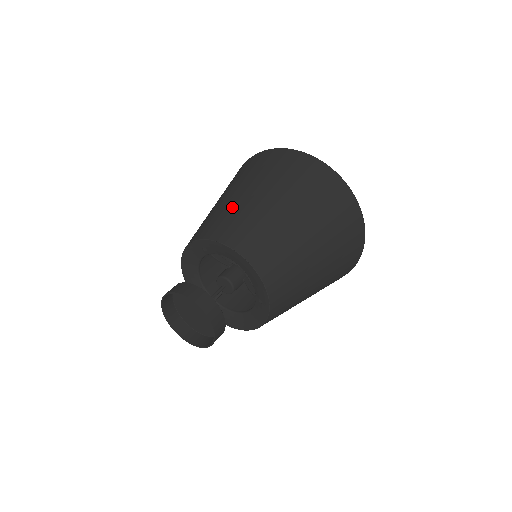
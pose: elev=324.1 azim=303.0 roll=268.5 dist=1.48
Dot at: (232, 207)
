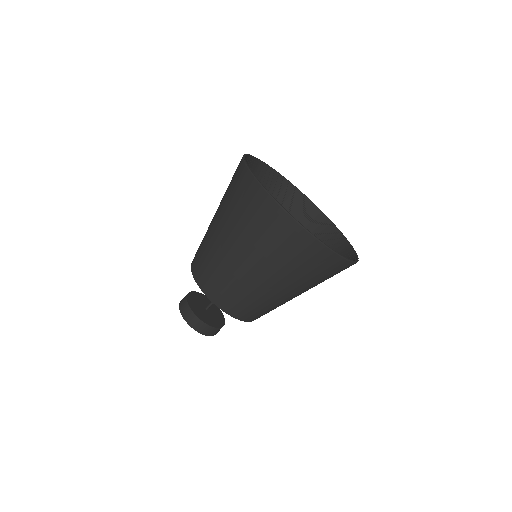
Dot at: (225, 269)
